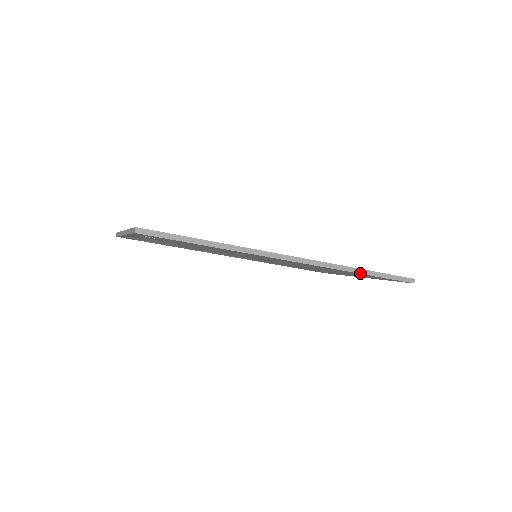
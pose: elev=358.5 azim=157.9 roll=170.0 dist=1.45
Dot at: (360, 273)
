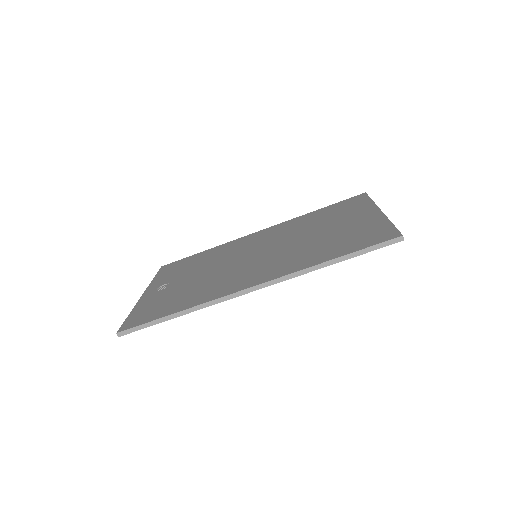
Dot at: occluded
